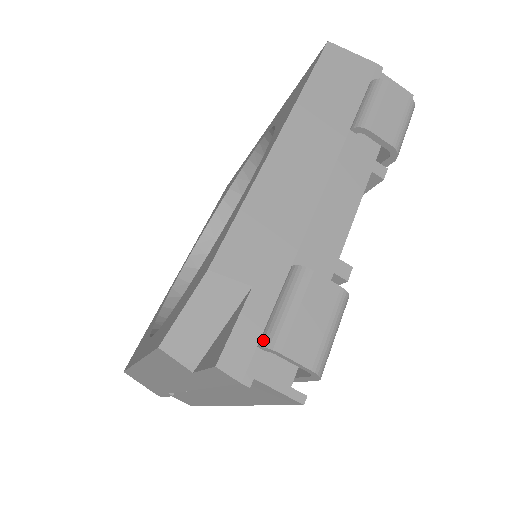
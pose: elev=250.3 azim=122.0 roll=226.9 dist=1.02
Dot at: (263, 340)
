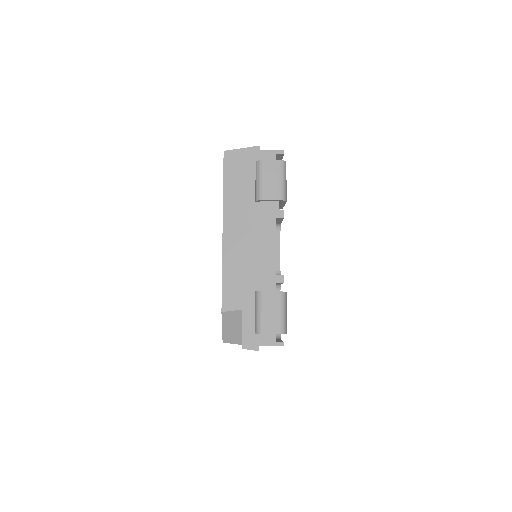
Dot at: (255, 331)
